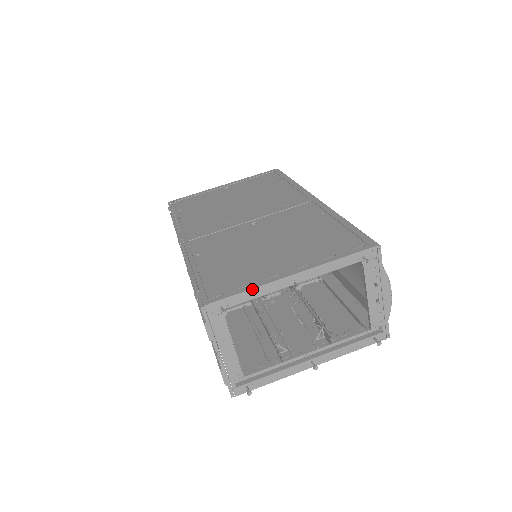
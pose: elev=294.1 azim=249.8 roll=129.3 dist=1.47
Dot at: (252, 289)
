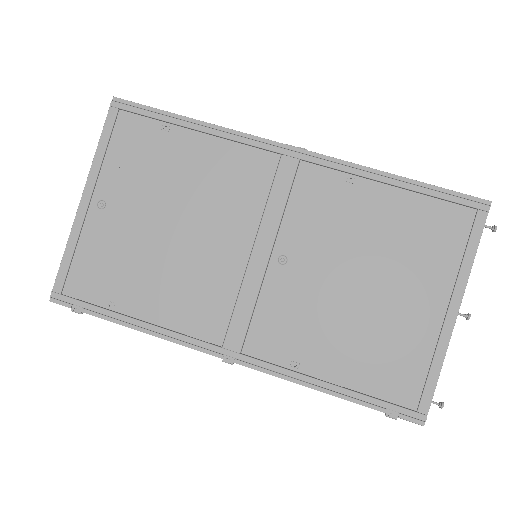
Dot at: occluded
